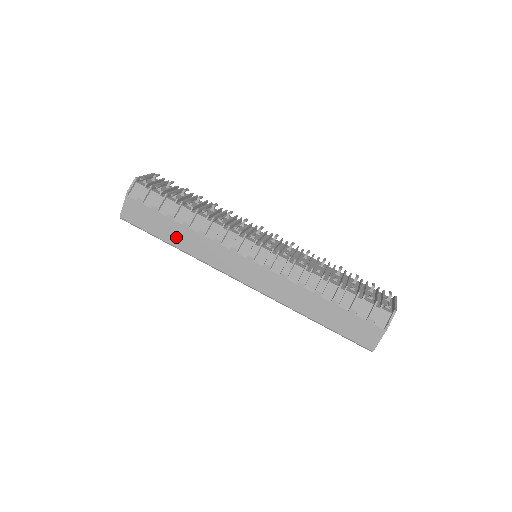
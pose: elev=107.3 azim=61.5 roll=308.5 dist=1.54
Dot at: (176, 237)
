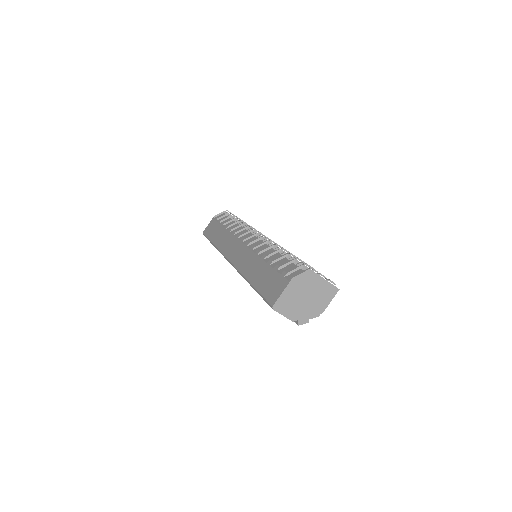
Dot at: (217, 237)
